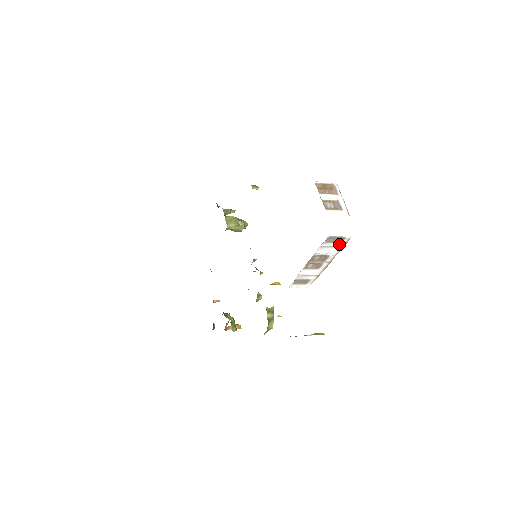
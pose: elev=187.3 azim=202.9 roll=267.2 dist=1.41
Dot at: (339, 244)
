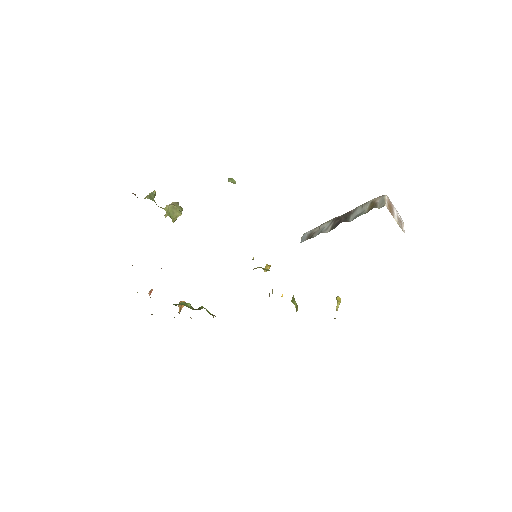
Dot at: occluded
